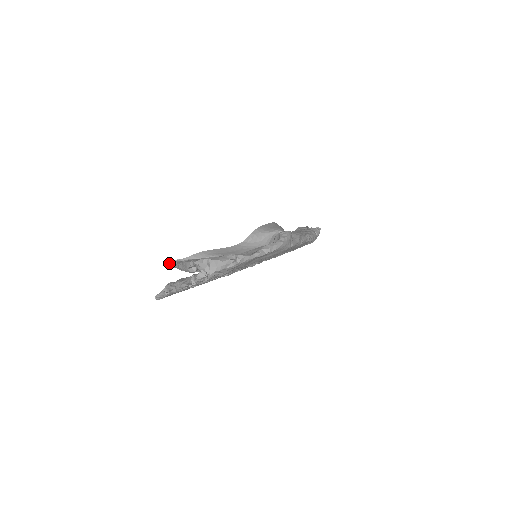
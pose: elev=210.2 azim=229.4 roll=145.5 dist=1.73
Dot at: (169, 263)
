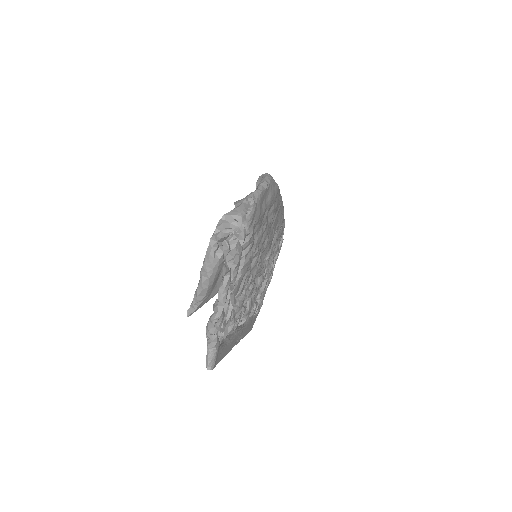
Dot at: (187, 316)
